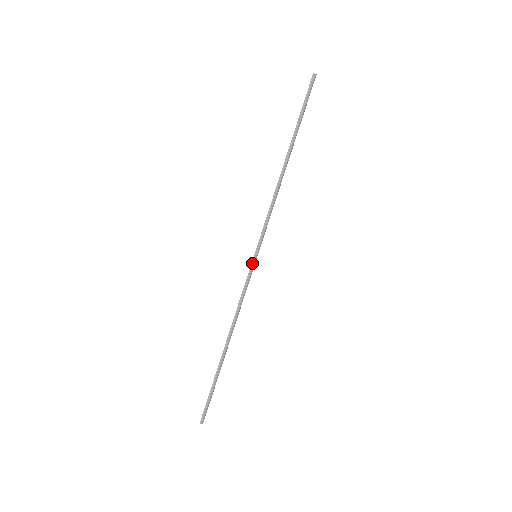
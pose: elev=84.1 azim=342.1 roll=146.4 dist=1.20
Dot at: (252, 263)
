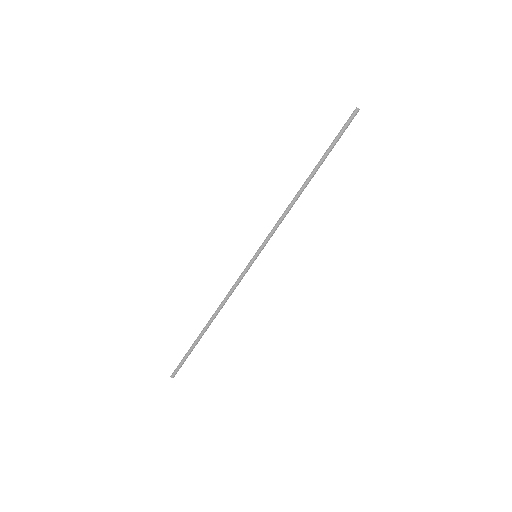
Dot at: (251, 261)
